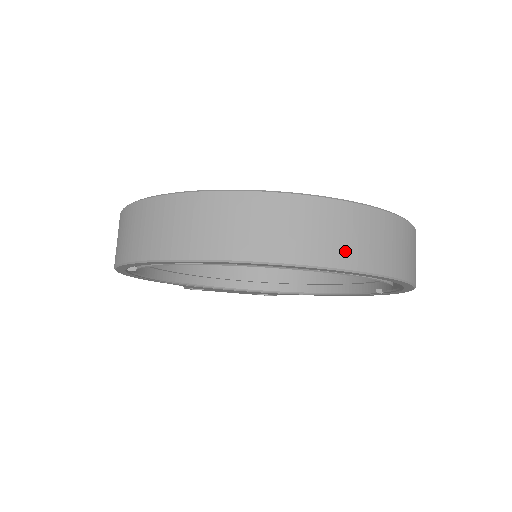
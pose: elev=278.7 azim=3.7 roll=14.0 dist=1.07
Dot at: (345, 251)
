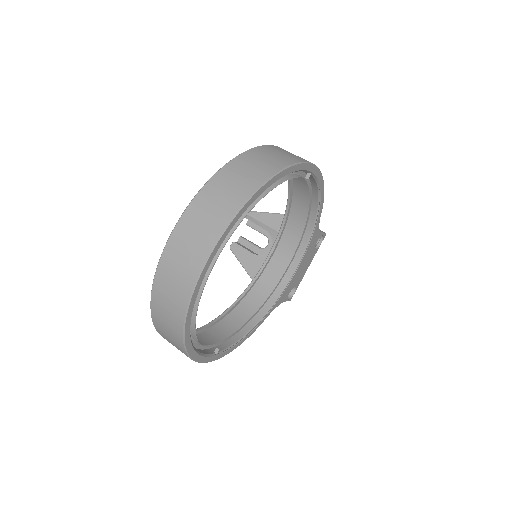
Dot at: (203, 242)
